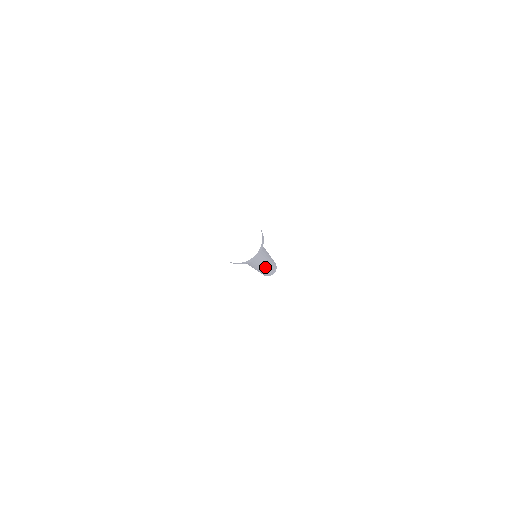
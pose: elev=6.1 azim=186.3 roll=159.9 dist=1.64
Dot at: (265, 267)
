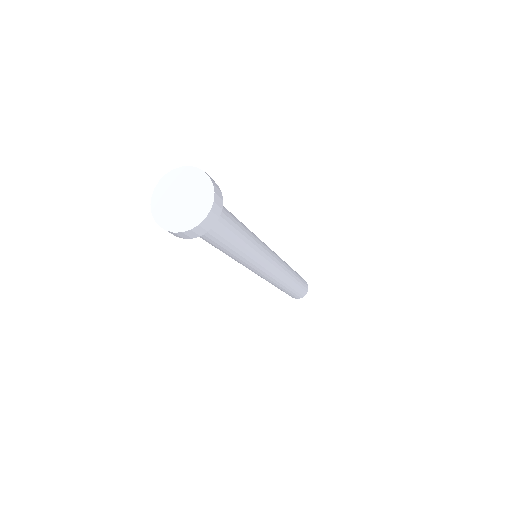
Dot at: (279, 267)
